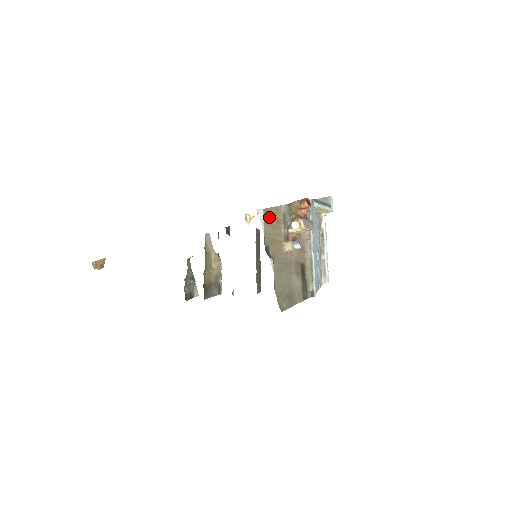
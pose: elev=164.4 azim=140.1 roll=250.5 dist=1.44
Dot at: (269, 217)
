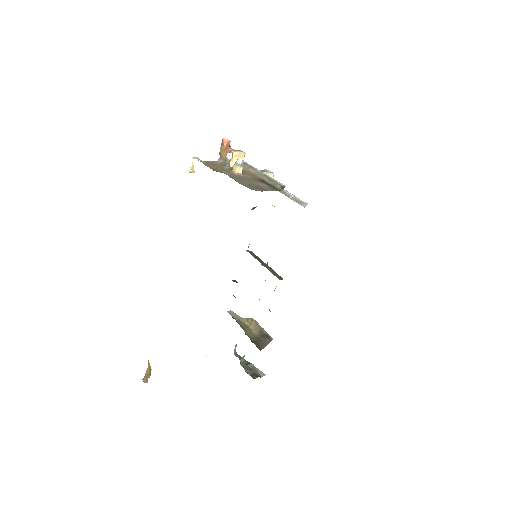
Dot at: (207, 164)
